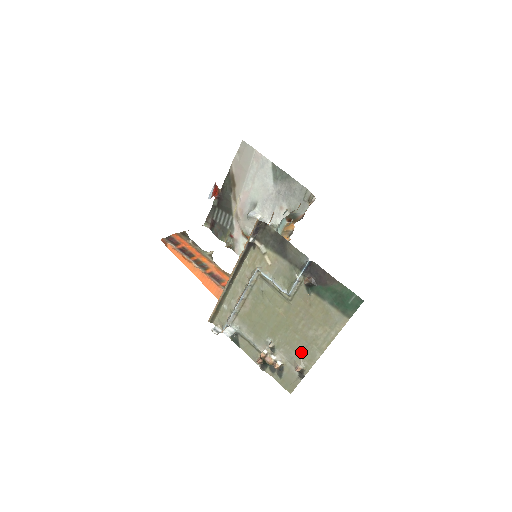
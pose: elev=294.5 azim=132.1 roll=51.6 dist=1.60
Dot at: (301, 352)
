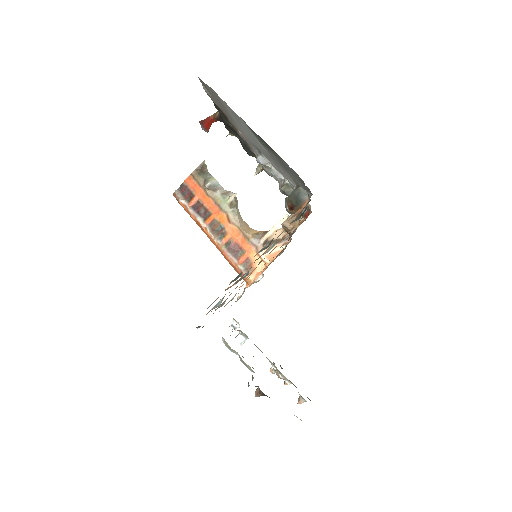
Dot at: occluded
